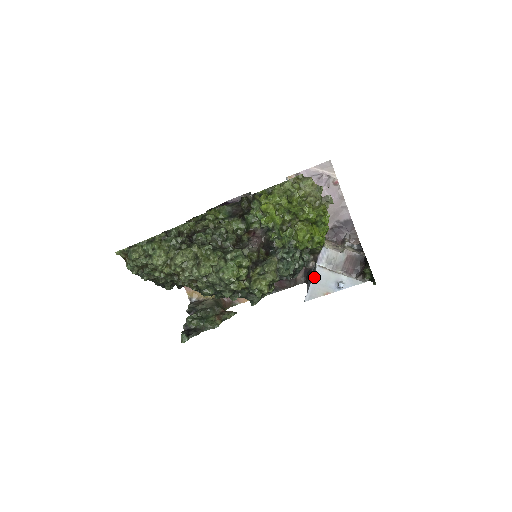
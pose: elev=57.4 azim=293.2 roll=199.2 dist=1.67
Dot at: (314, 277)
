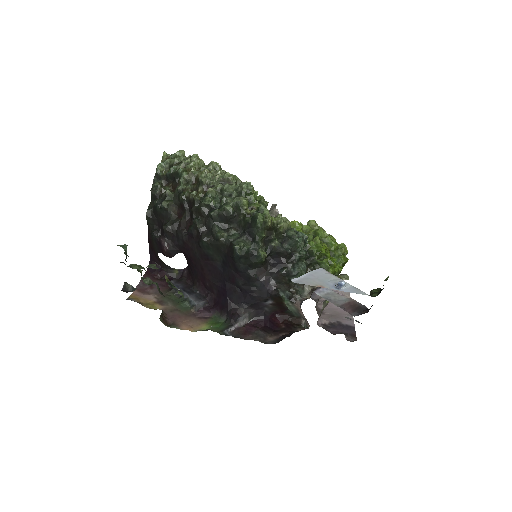
Dot at: (313, 272)
